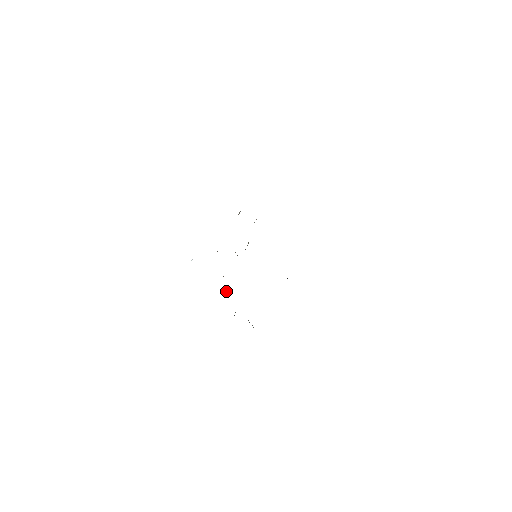
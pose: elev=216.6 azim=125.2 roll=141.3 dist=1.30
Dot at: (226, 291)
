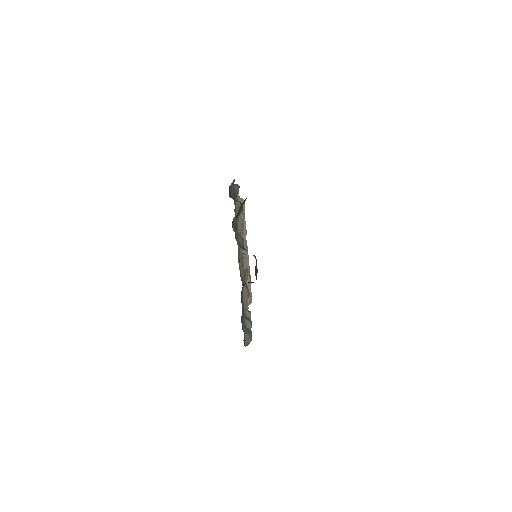
Dot at: occluded
